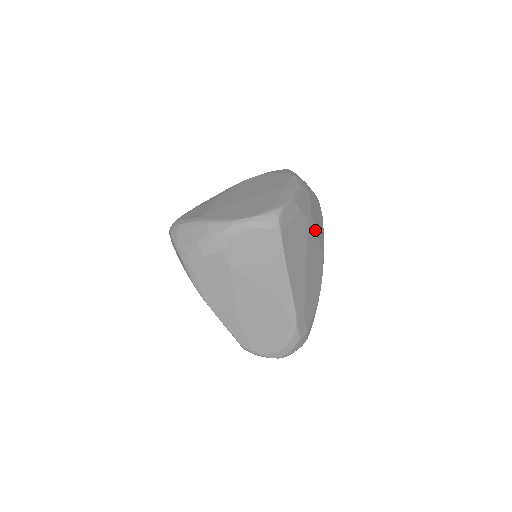
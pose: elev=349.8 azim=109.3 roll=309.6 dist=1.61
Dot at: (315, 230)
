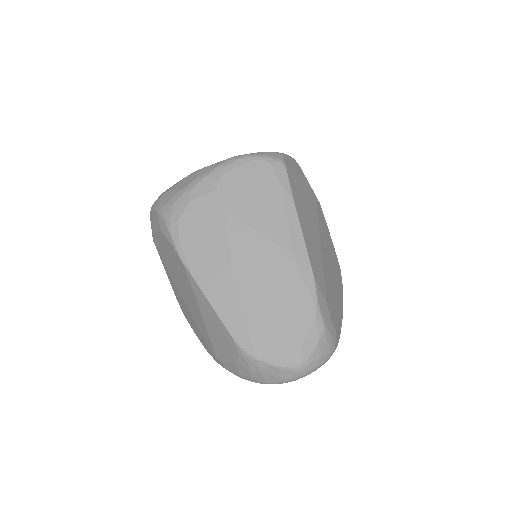
Dot at: (326, 224)
